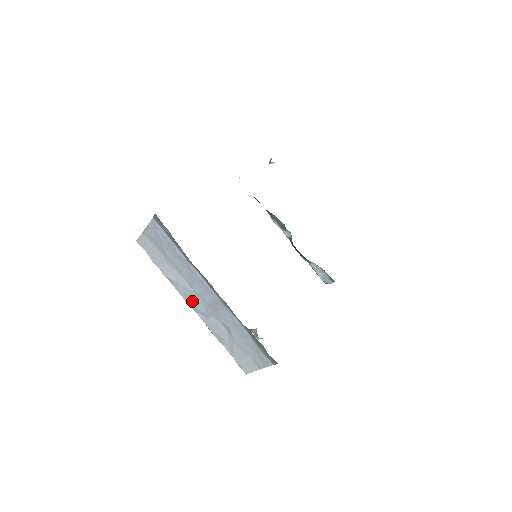
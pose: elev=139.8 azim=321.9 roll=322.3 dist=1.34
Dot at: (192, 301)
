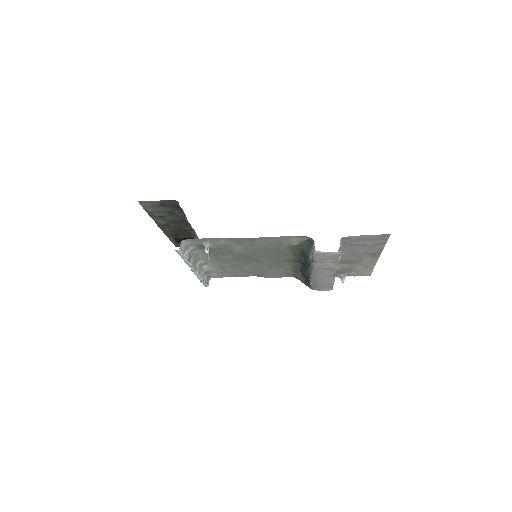
Dot at: occluded
